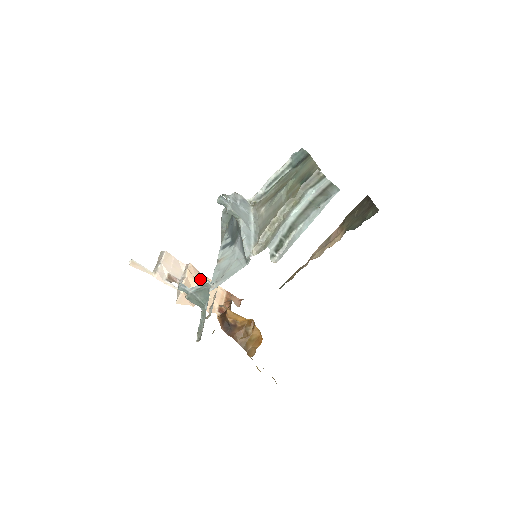
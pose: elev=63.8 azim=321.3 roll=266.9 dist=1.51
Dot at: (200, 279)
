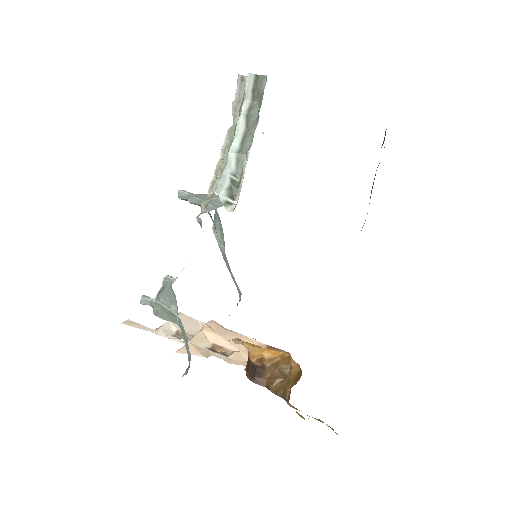
Dot at: (224, 333)
